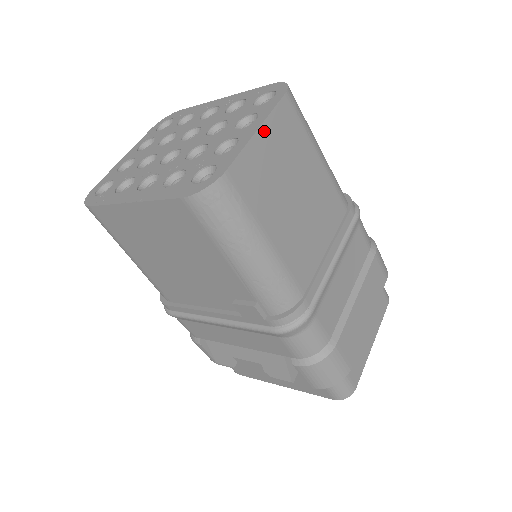
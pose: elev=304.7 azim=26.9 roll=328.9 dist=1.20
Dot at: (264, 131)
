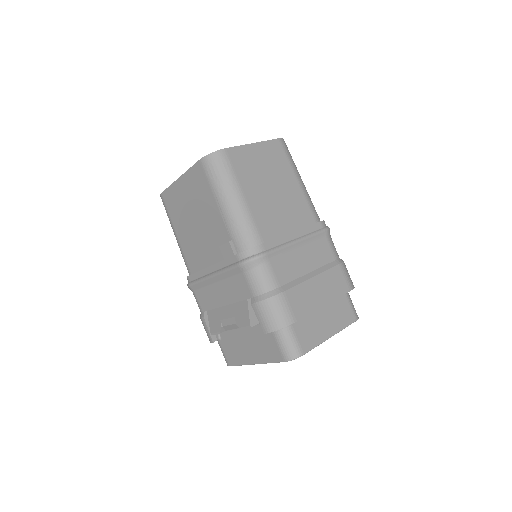
Dot at: (257, 146)
